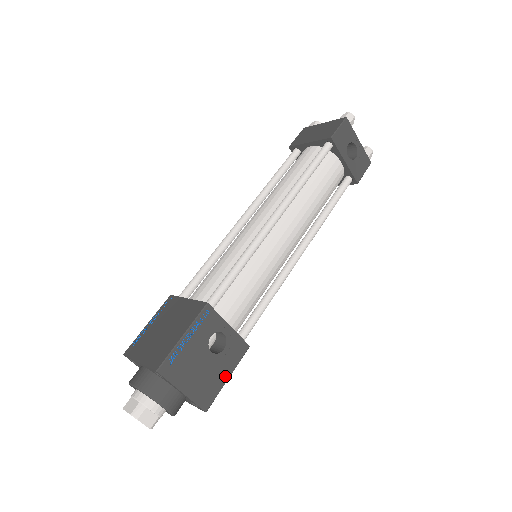
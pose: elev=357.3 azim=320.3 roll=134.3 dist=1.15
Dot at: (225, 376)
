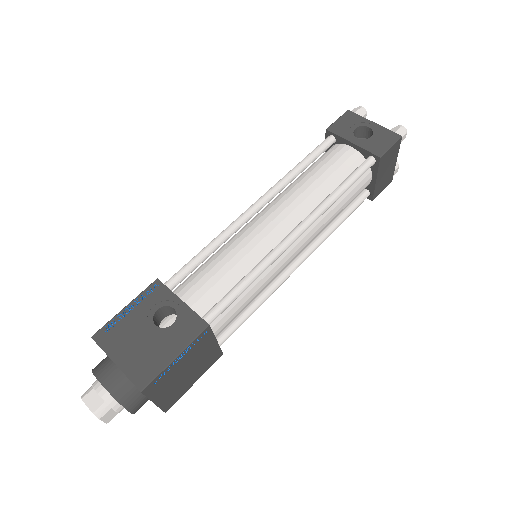
Dot at: (171, 354)
